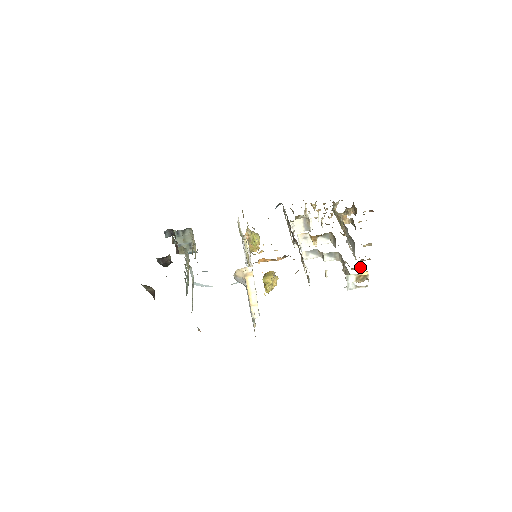
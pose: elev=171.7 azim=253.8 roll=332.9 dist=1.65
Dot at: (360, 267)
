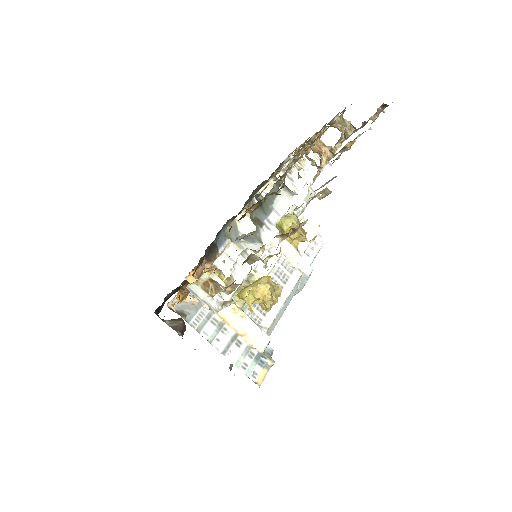
Dot at: (256, 256)
